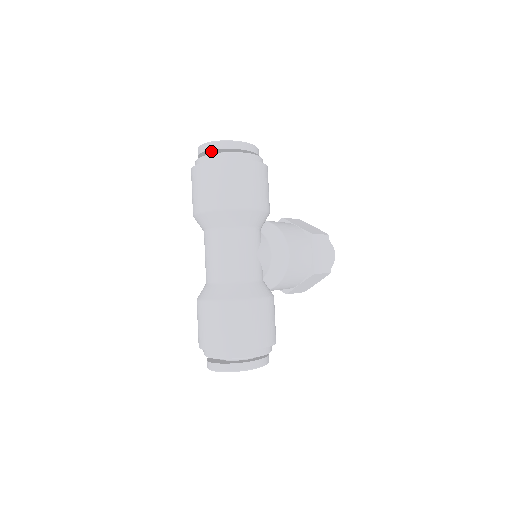
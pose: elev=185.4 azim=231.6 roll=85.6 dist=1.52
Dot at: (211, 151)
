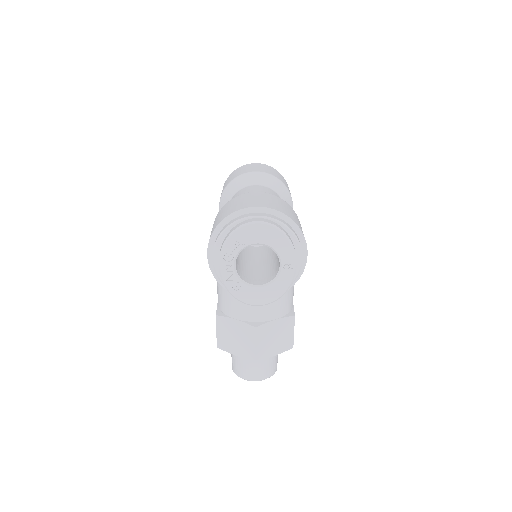
Dot at: occluded
